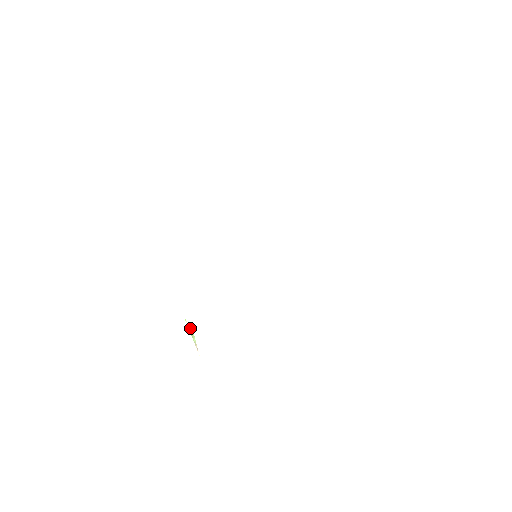
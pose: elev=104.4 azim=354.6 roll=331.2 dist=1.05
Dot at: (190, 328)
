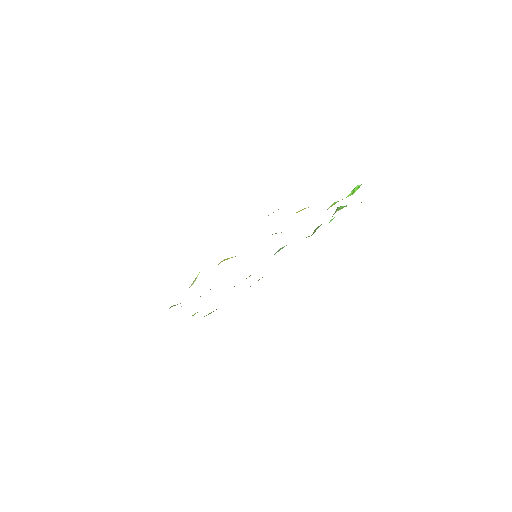
Dot at: occluded
